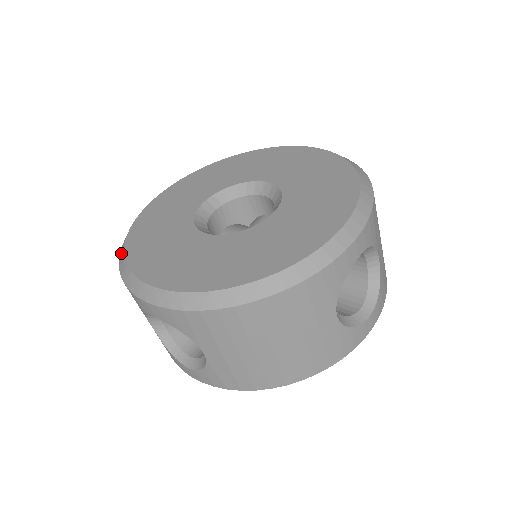
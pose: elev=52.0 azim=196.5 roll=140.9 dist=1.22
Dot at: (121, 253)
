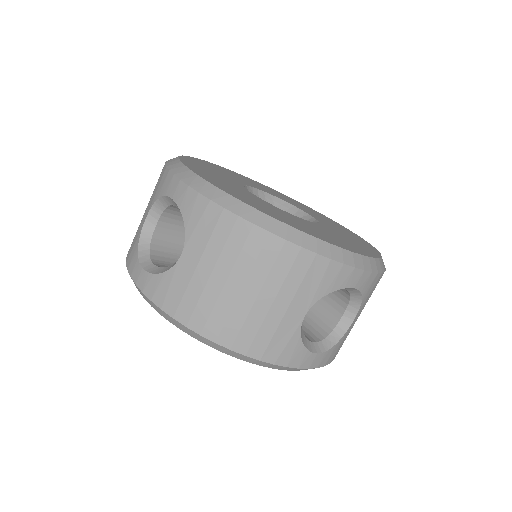
Dot at: occluded
